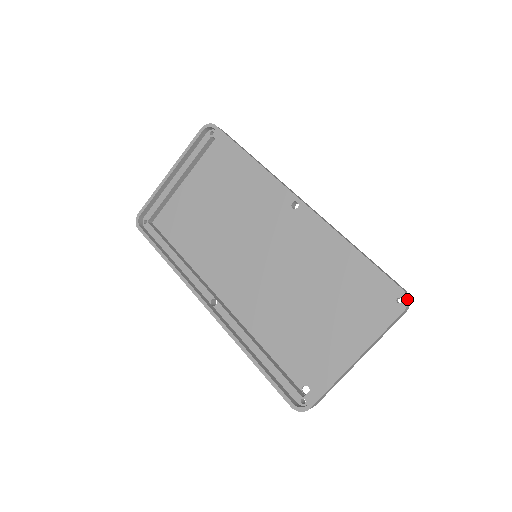
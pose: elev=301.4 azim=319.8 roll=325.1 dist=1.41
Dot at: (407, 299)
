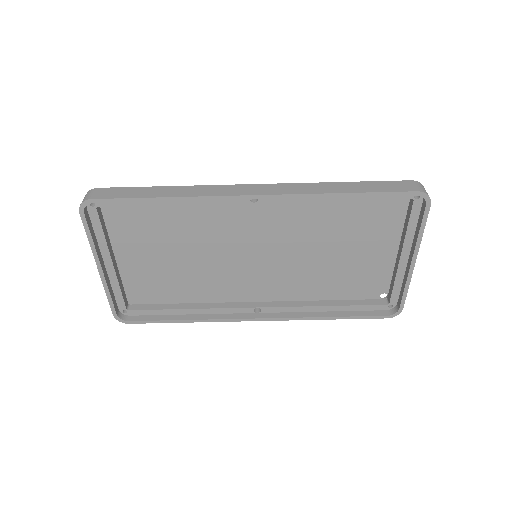
Dot at: (427, 195)
